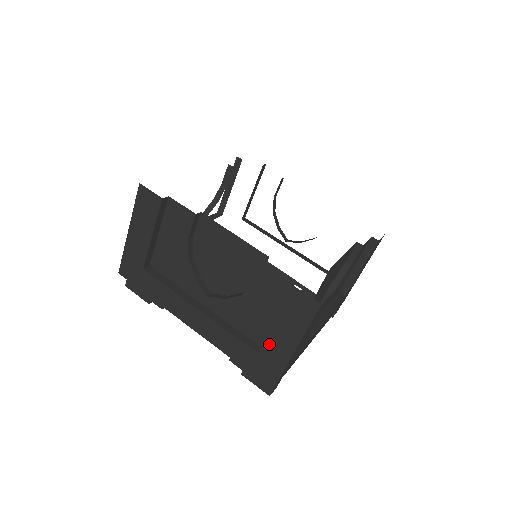
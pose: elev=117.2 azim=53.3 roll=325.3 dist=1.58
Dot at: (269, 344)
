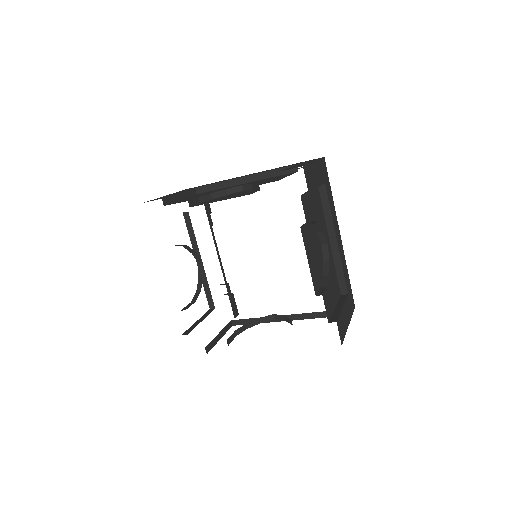
Dot at: occluded
